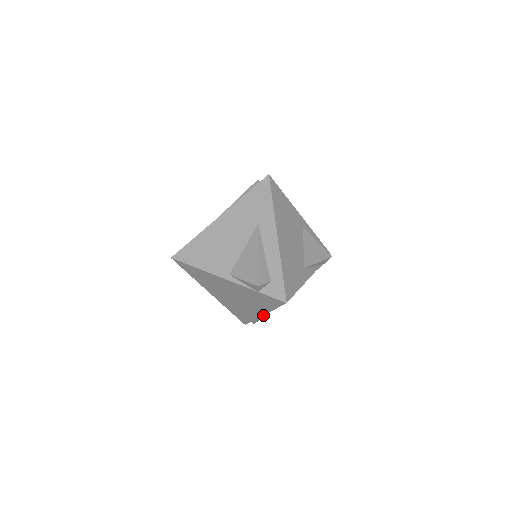
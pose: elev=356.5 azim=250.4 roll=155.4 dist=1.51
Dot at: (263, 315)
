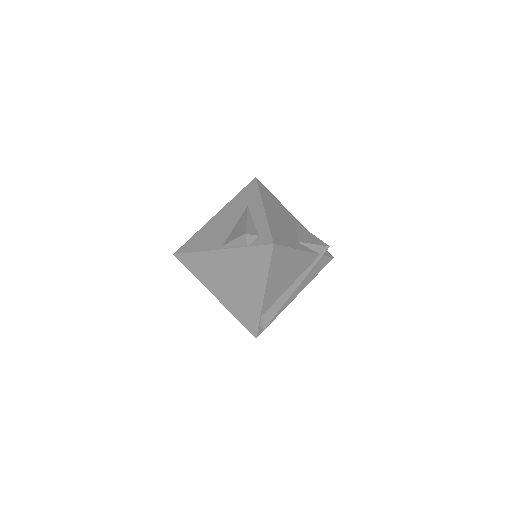
Dot at: (271, 316)
